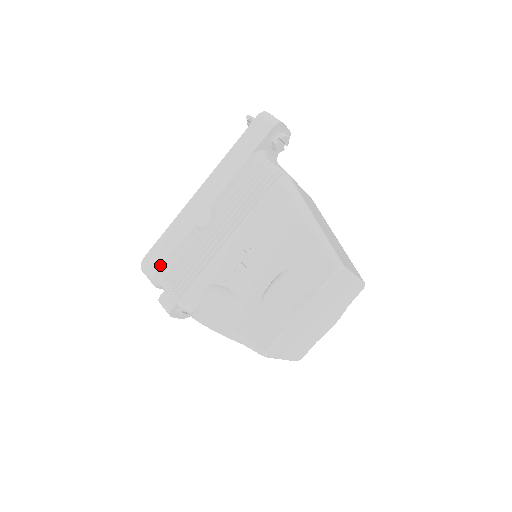
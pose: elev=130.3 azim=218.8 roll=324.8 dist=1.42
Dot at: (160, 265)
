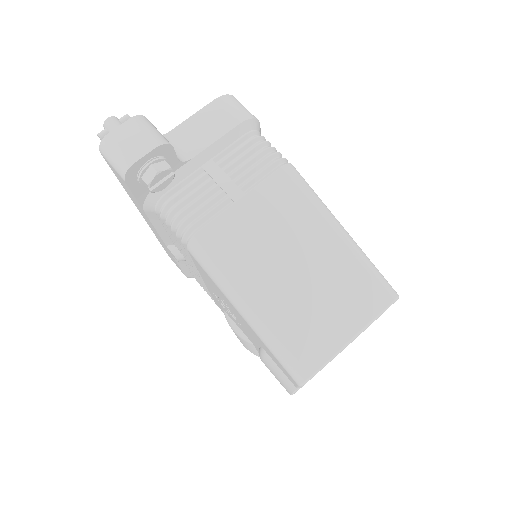
Dot at: (183, 273)
